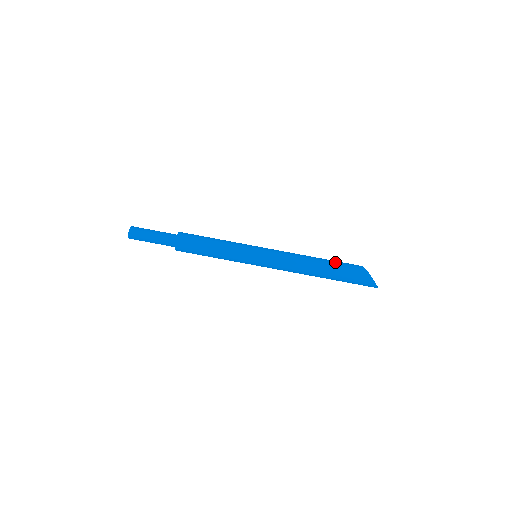
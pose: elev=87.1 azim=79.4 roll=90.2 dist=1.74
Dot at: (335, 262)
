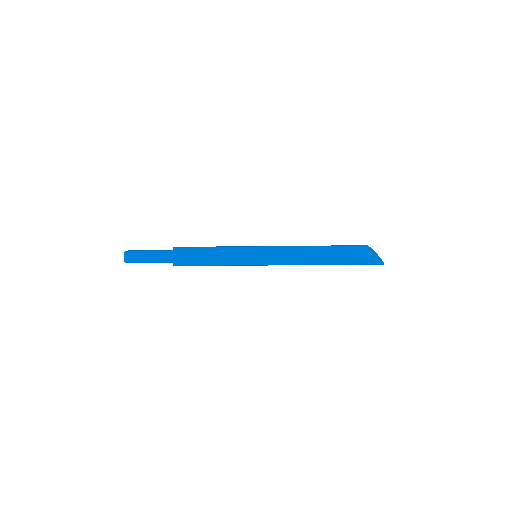
Dot at: (337, 250)
